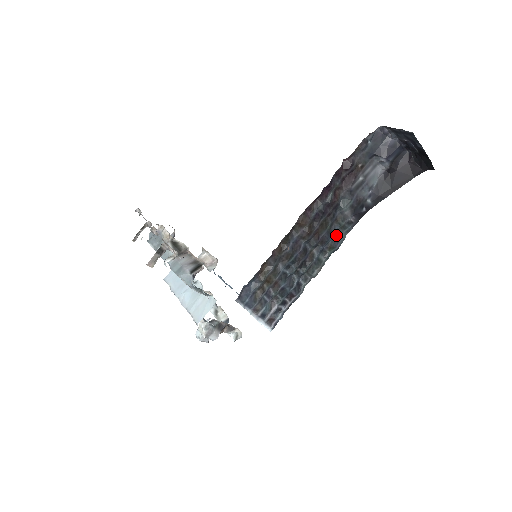
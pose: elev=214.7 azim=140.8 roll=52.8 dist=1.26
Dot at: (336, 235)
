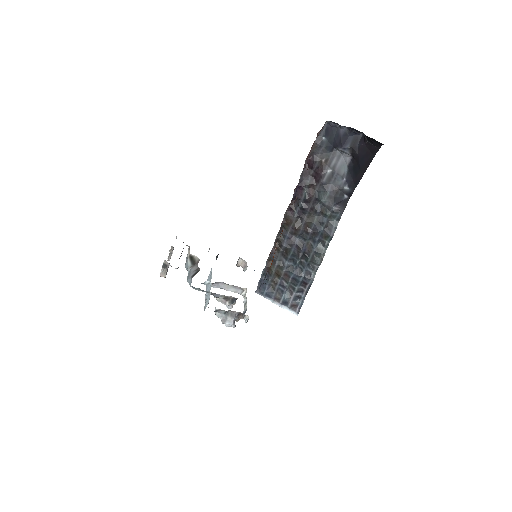
Dot at: (327, 225)
